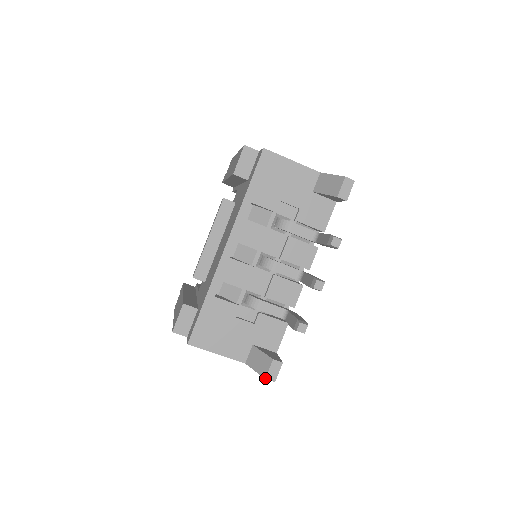
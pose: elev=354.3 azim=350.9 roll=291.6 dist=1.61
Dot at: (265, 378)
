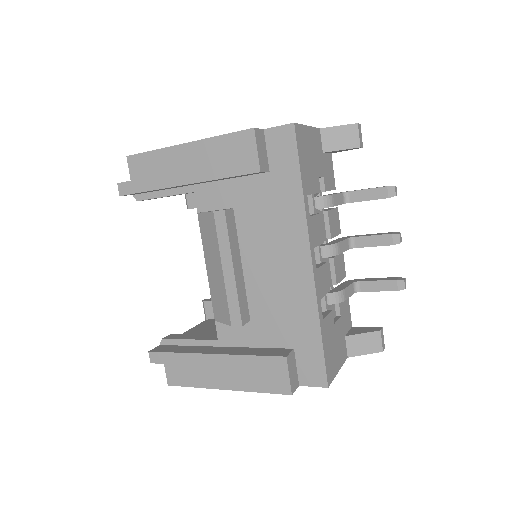
Dot at: occluded
